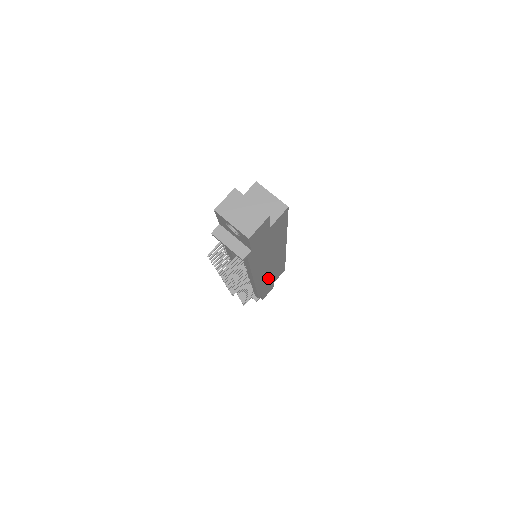
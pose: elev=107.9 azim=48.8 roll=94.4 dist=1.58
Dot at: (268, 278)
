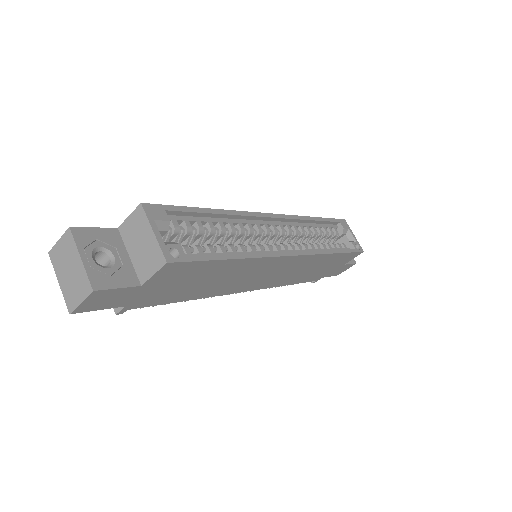
Dot at: (304, 272)
